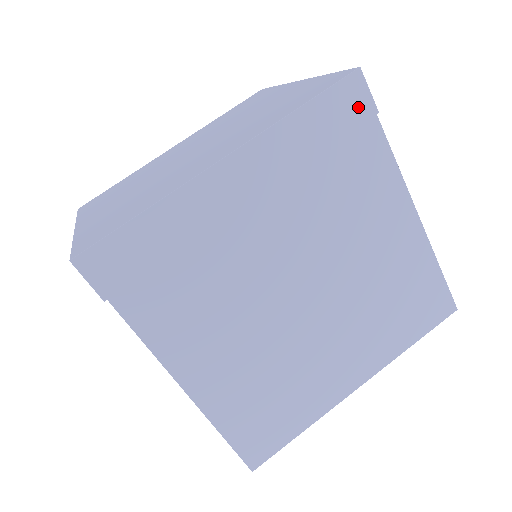
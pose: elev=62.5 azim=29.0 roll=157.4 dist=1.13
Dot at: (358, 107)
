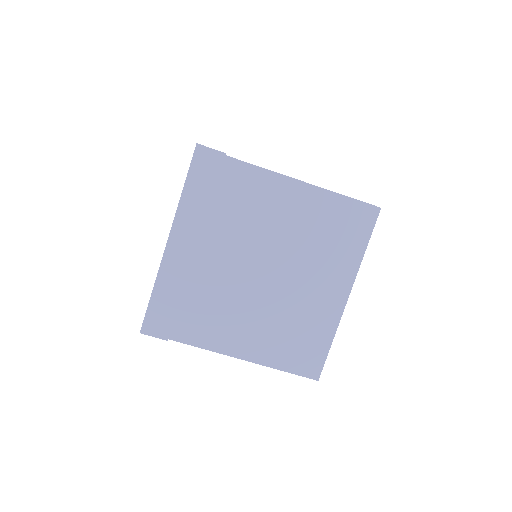
Dot at: (212, 161)
